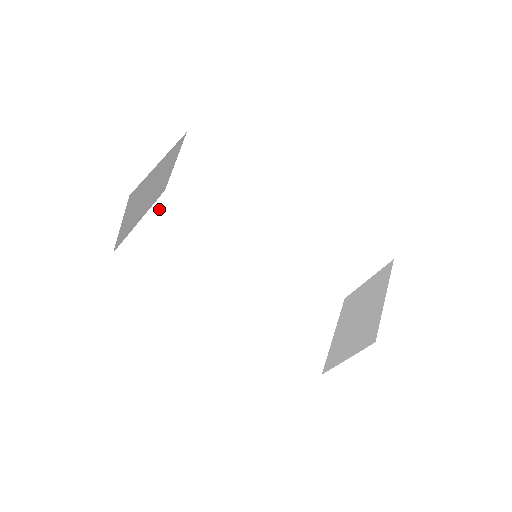
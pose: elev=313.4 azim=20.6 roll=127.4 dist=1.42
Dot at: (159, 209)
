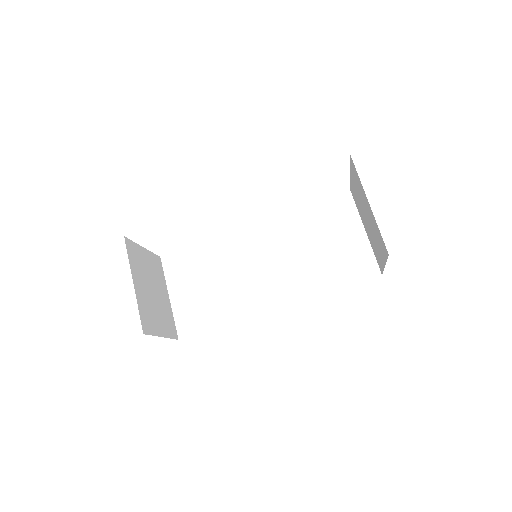
Dot at: (171, 276)
